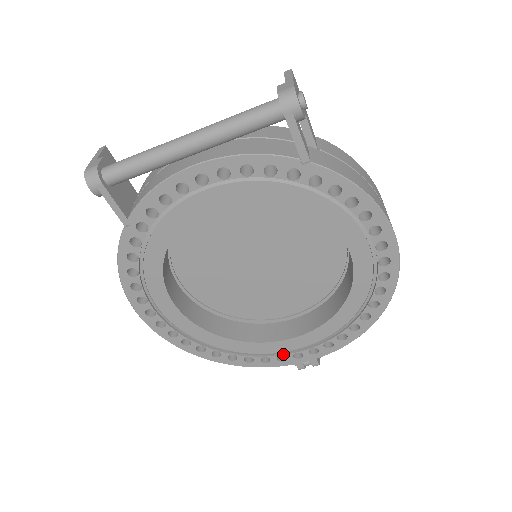
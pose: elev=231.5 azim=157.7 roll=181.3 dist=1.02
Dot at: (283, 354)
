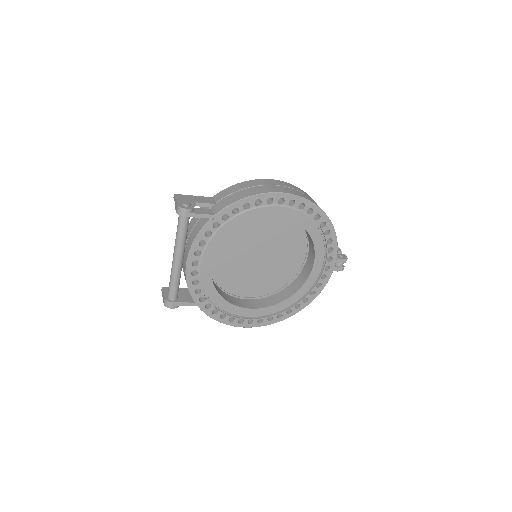
Dot at: (321, 275)
